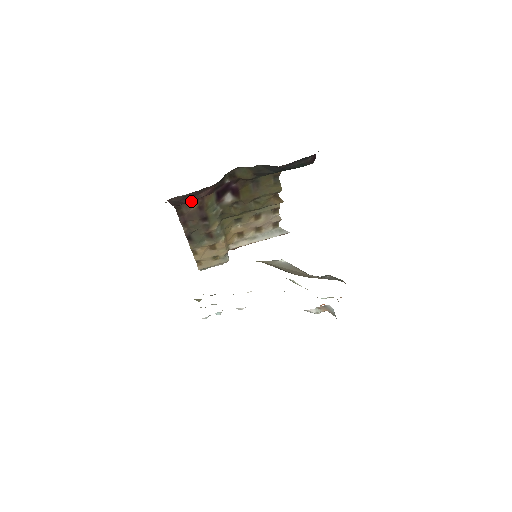
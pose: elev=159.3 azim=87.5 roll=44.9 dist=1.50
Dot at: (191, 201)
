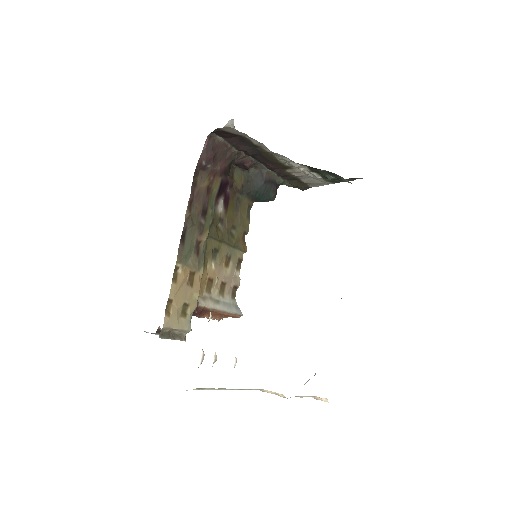
Dot at: (207, 172)
